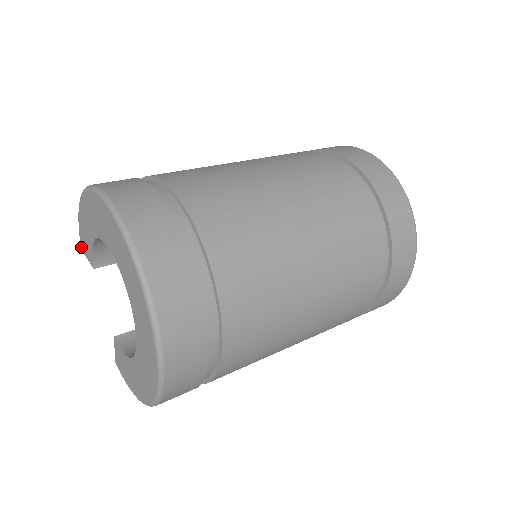
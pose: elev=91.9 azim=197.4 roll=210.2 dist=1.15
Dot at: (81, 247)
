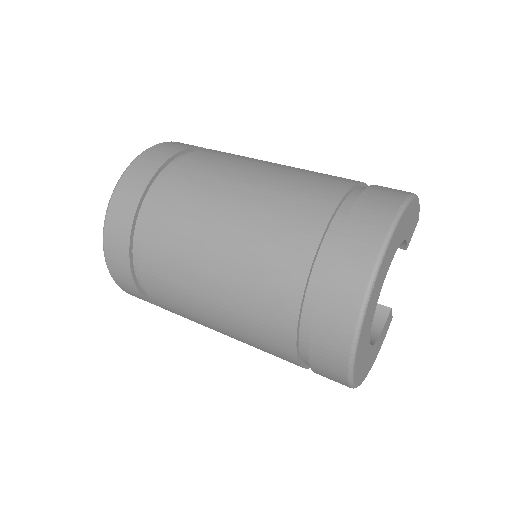
Dot at: occluded
